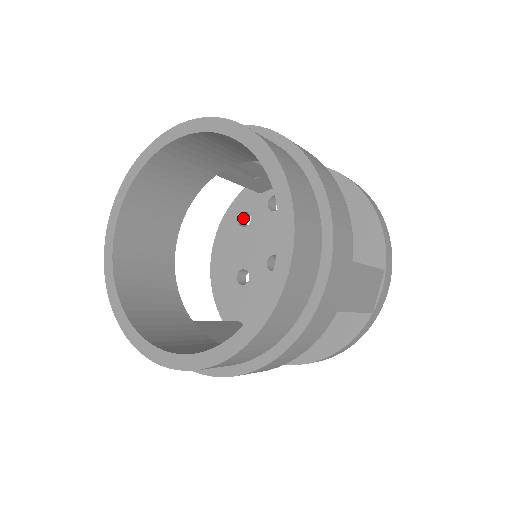
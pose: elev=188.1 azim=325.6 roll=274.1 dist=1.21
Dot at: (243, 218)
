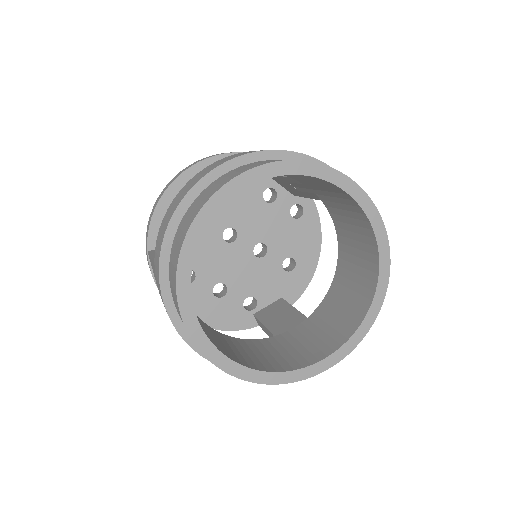
Dot at: occluded
